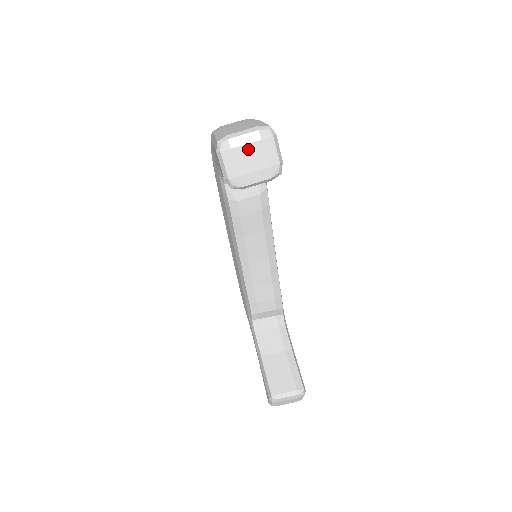
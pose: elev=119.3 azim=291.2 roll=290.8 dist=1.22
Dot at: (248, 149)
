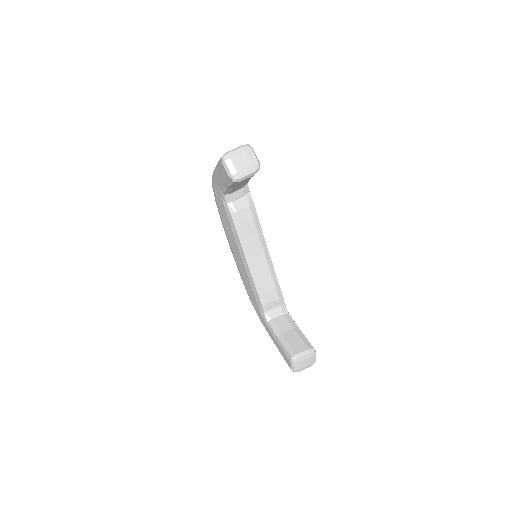
Dot at: (239, 157)
